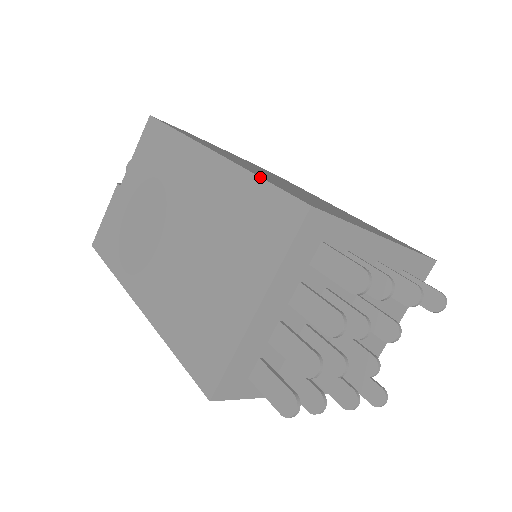
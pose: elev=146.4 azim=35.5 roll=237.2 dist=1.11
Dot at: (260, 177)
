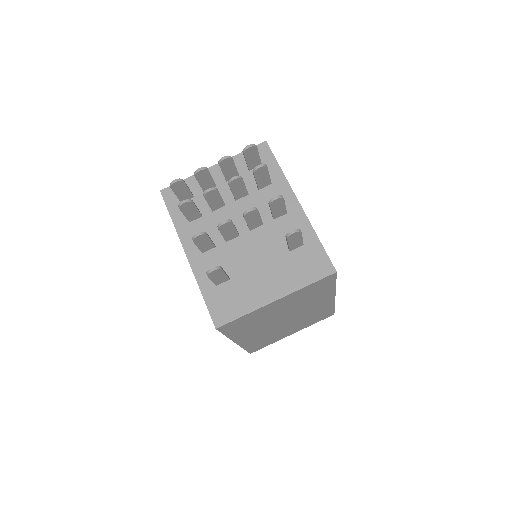
Dot at: occluded
